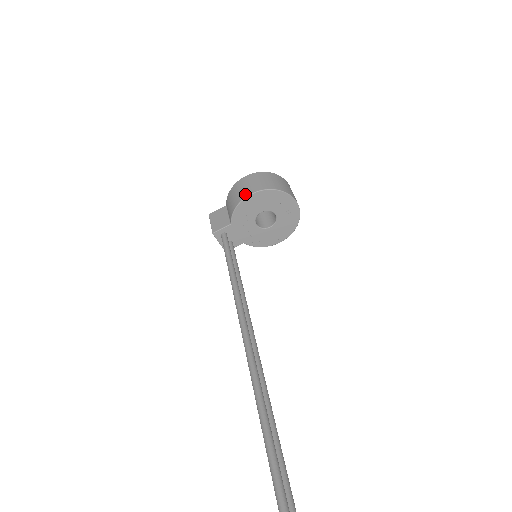
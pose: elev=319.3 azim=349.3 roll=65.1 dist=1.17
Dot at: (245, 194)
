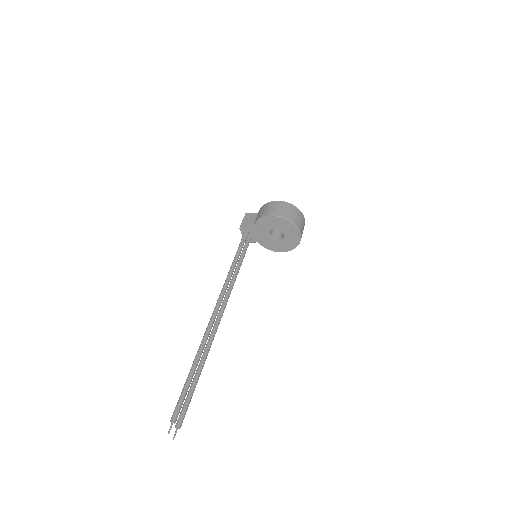
Dot at: (268, 214)
